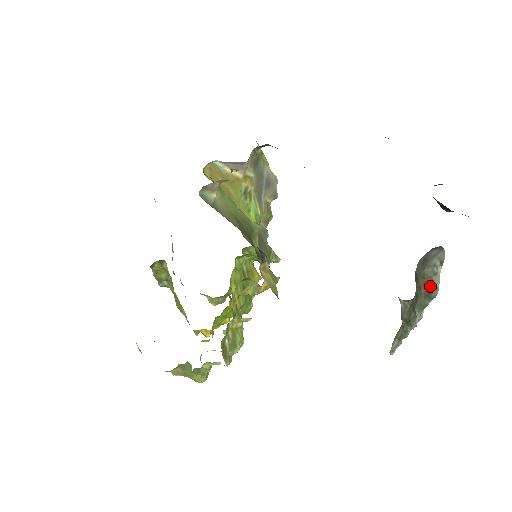
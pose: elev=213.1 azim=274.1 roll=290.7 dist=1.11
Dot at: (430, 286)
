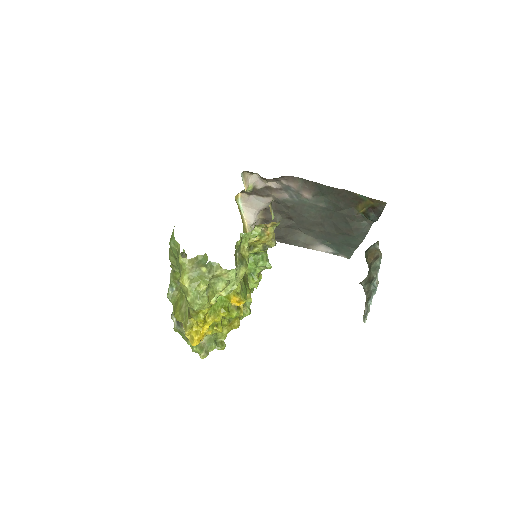
Dot at: (376, 254)
